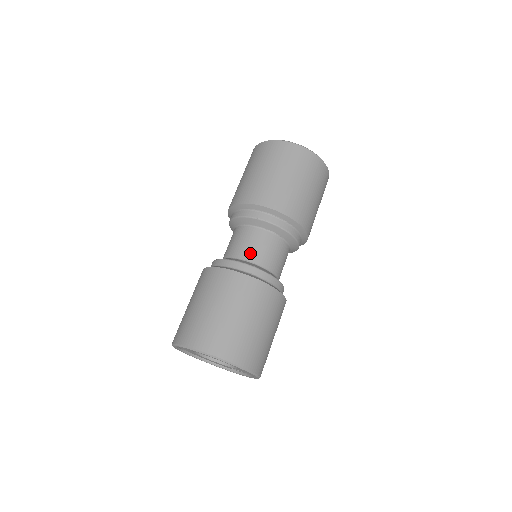
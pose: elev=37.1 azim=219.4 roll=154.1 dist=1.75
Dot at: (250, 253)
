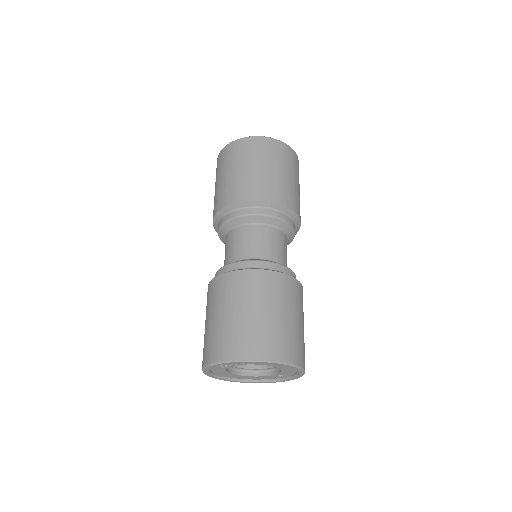
Dot at: (251, 250)
